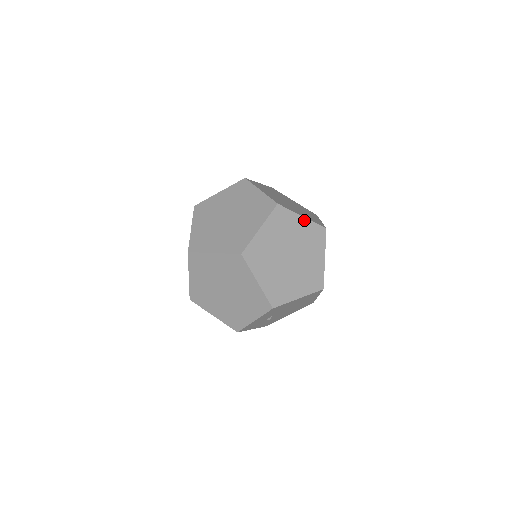
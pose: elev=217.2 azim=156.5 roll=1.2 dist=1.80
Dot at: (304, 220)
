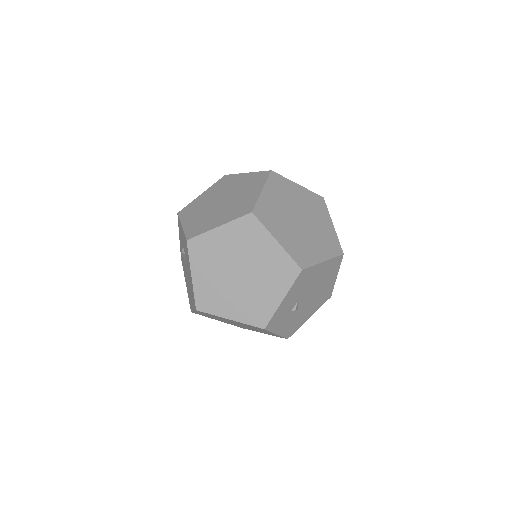
Dot at: (301, 188)
